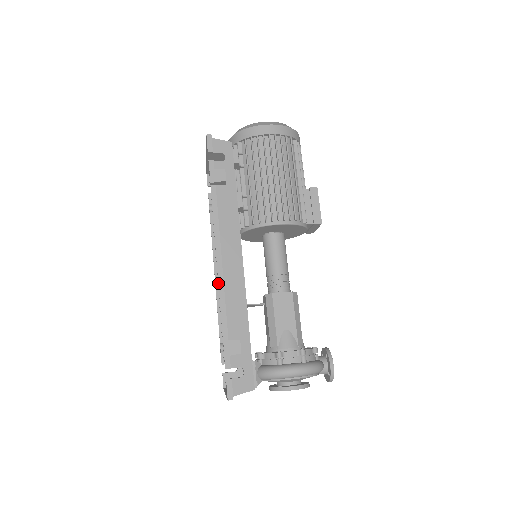
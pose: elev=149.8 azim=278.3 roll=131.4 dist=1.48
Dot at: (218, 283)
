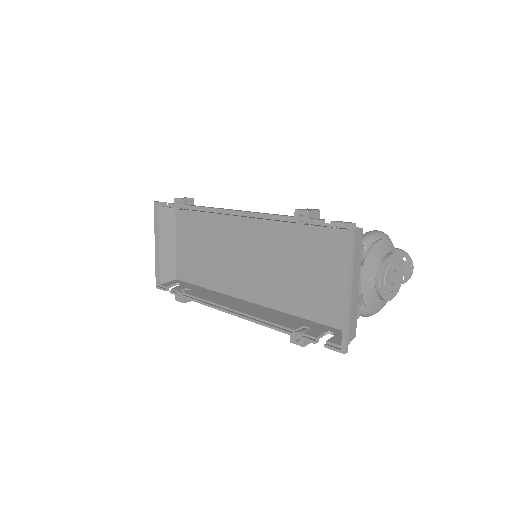
Dot at: (248, 212)
